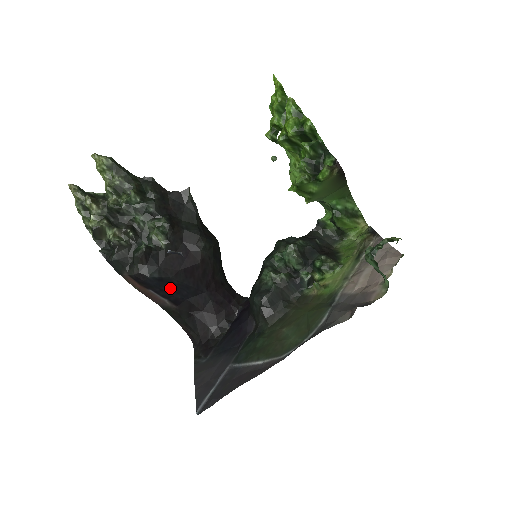
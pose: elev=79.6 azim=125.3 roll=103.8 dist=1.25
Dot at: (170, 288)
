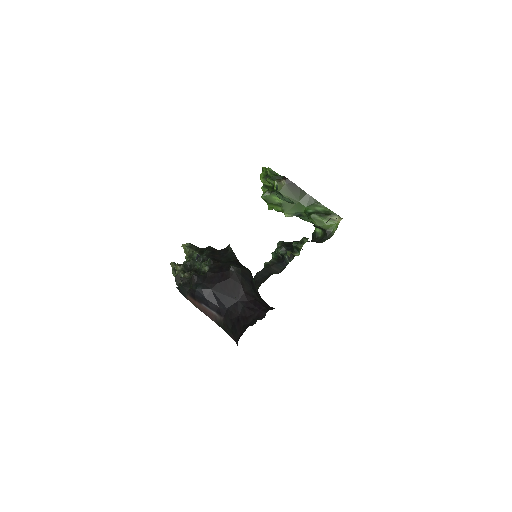
Dot at: (213, 299)
